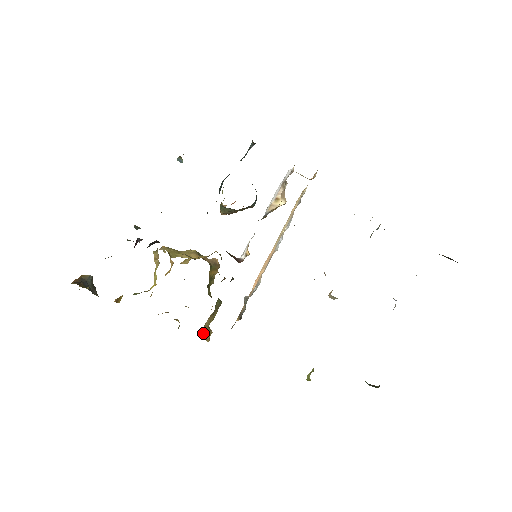
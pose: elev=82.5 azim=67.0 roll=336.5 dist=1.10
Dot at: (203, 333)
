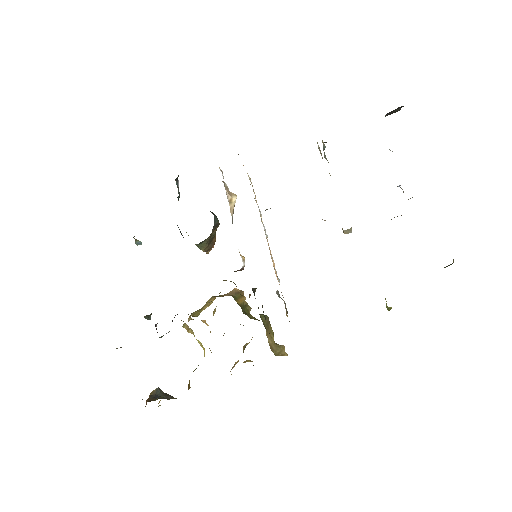
Dot at: (274, 352)
